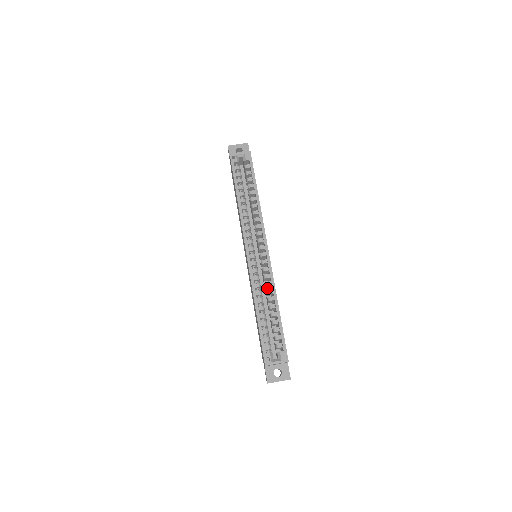
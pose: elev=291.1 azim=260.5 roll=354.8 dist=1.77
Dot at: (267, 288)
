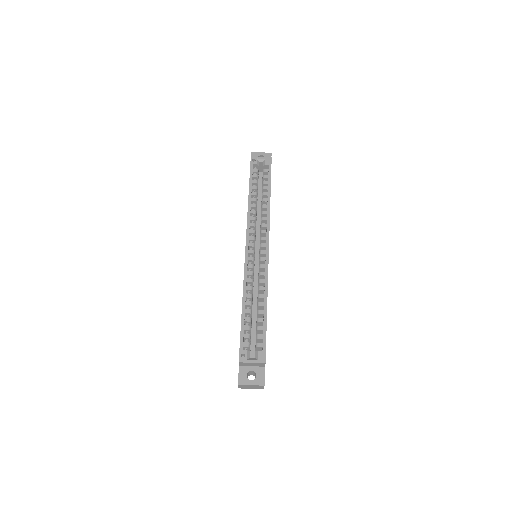
Dot at: occluded
